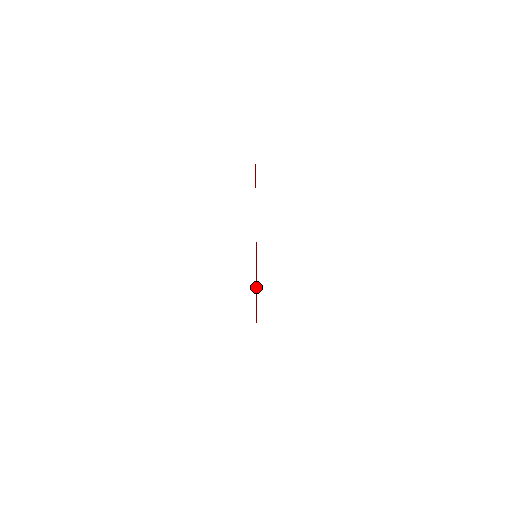
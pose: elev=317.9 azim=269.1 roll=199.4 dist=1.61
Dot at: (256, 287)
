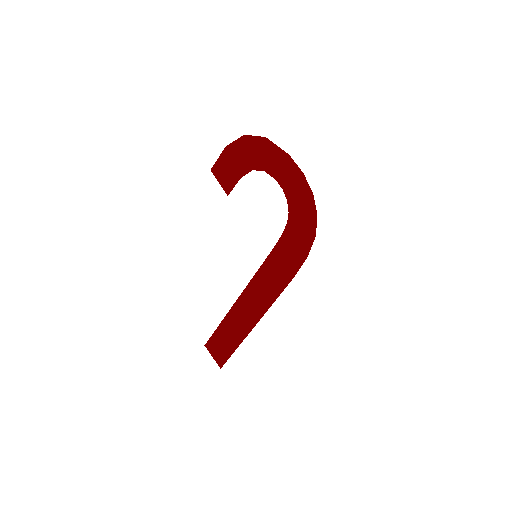
Dot at: (261, 291)
